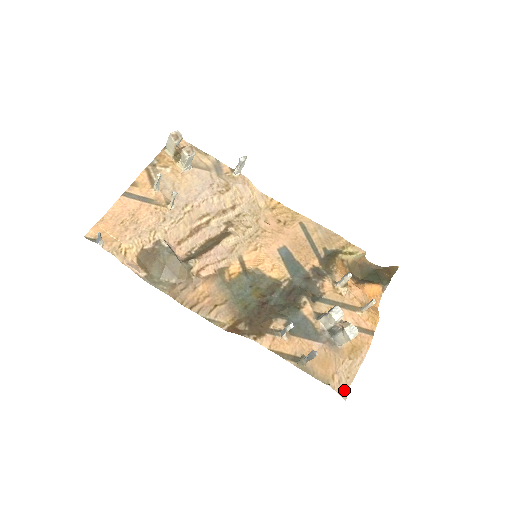
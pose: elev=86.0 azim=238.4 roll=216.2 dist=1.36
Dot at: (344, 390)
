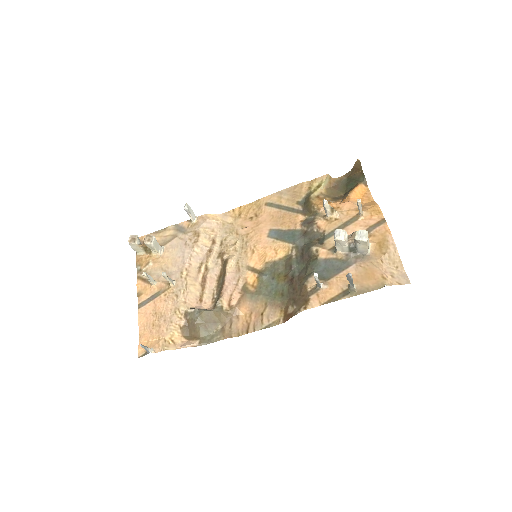
Dot at: (402, 278)
